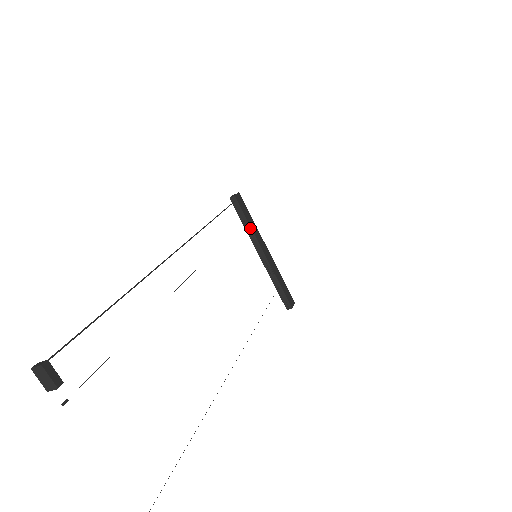
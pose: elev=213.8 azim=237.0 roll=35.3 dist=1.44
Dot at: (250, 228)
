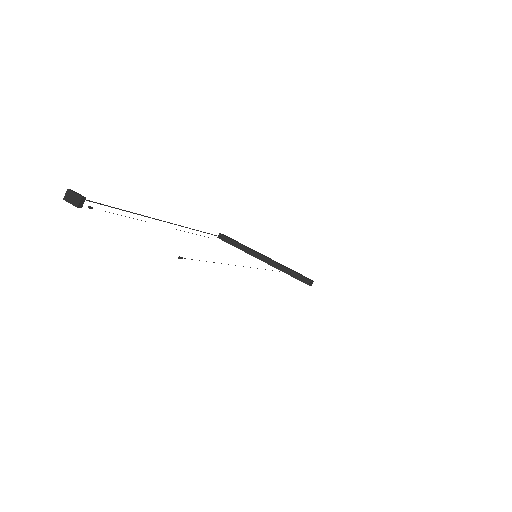
Dot at: (242, 246)
